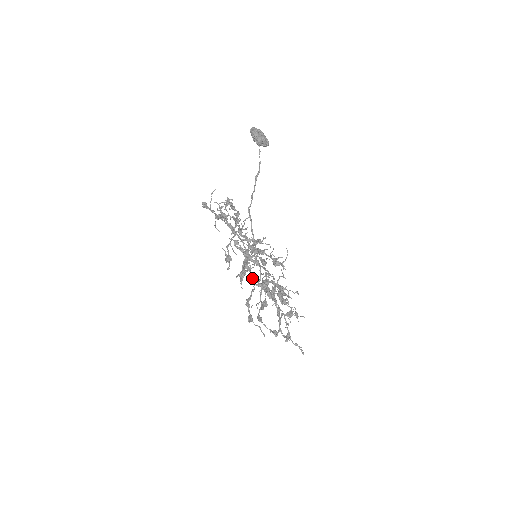
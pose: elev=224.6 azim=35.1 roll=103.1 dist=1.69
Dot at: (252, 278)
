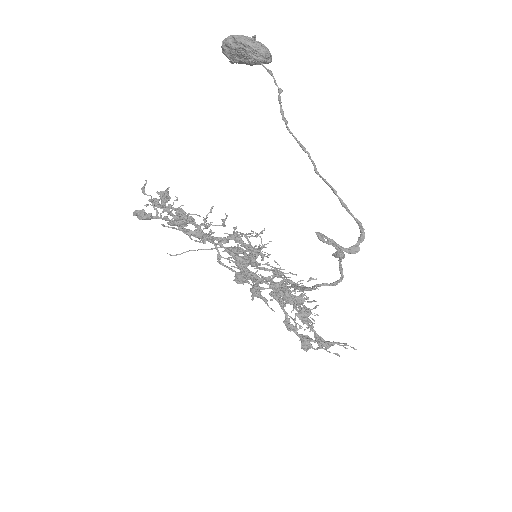
Dot at: (275, 289)
